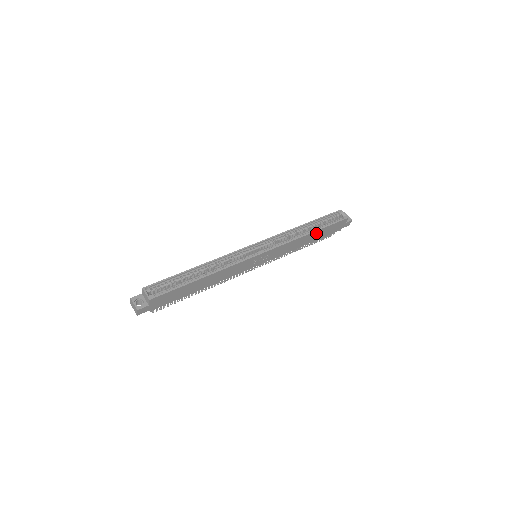
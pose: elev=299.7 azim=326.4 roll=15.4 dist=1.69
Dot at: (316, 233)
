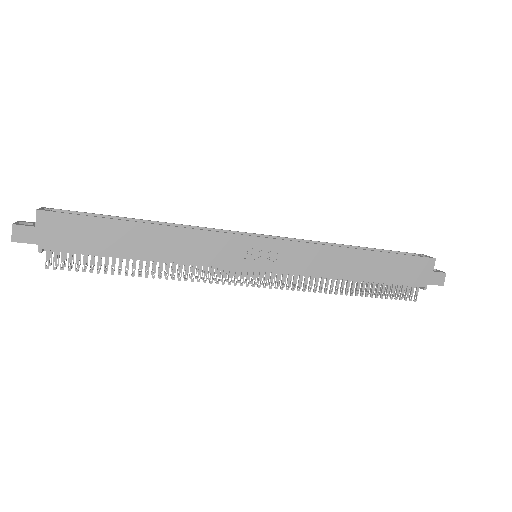
Dot at: (372, 258)
